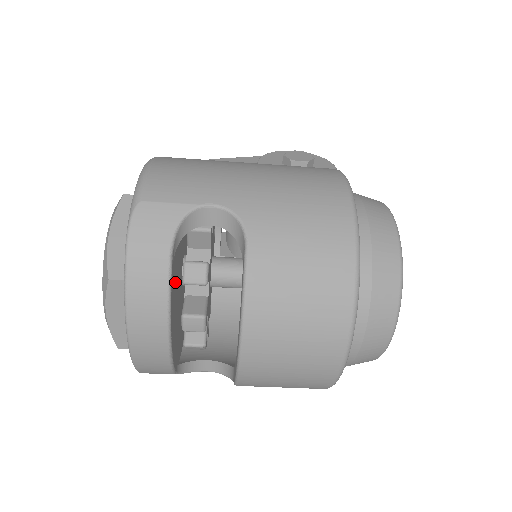
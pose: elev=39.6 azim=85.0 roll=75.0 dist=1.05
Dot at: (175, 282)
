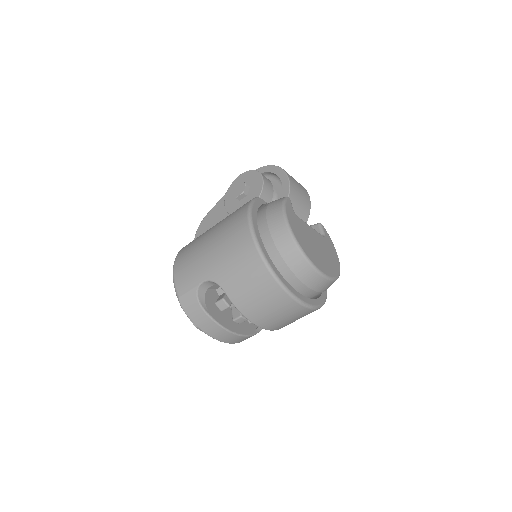
Dot at: (219, 311)
